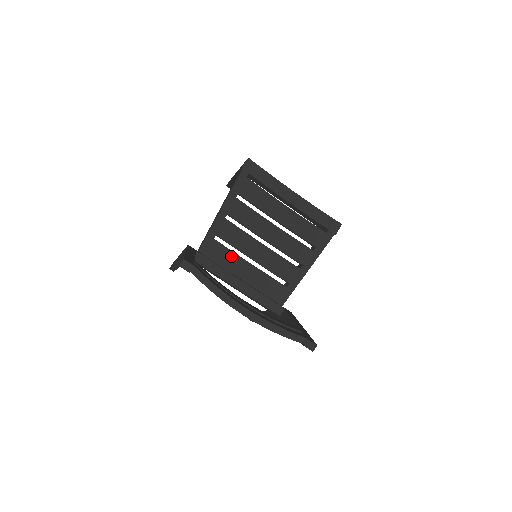
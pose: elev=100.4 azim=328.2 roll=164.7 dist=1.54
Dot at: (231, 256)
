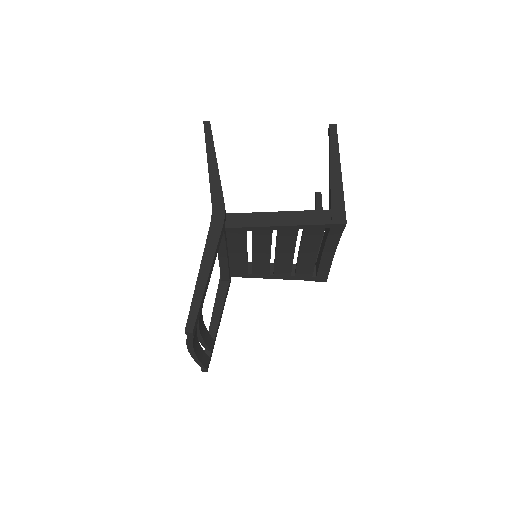
Dot at: (242, 243)
